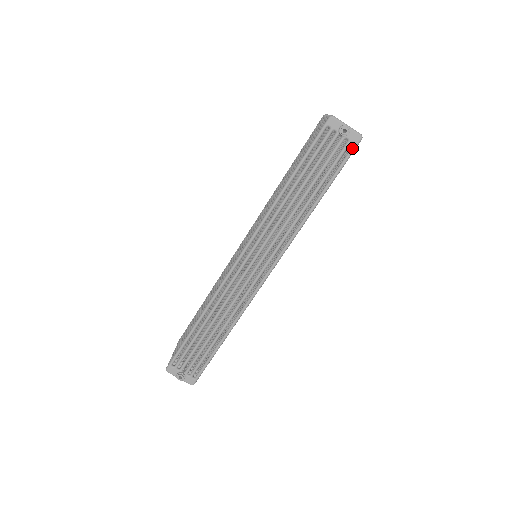
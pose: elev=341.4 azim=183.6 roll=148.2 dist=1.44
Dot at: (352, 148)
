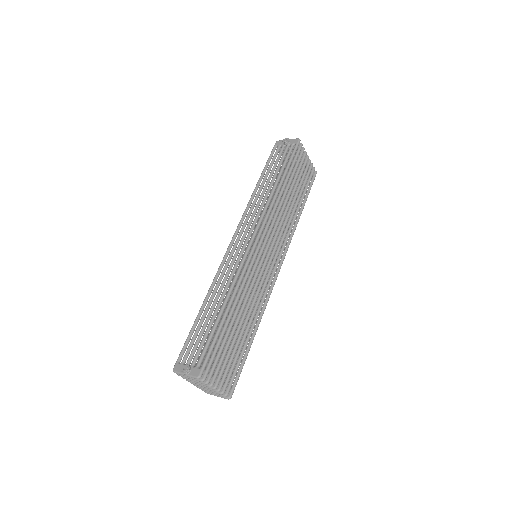
Dot at: (295, 146)
